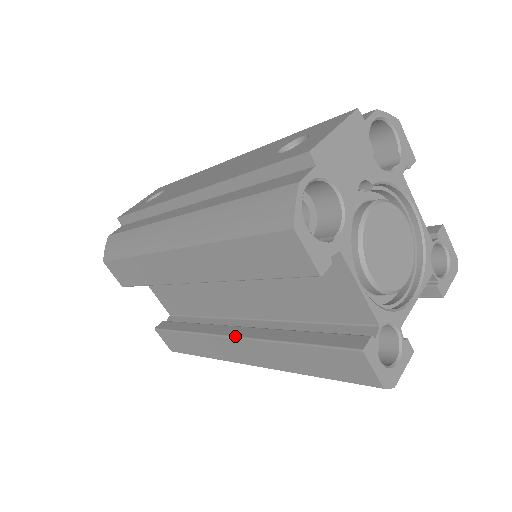
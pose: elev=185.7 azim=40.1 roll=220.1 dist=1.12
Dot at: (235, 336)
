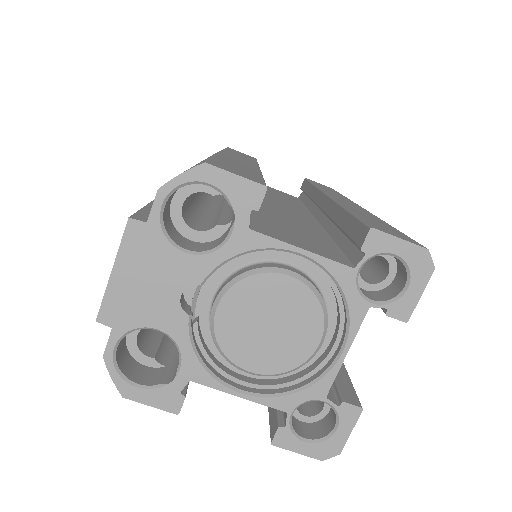
Dot at: occluded
